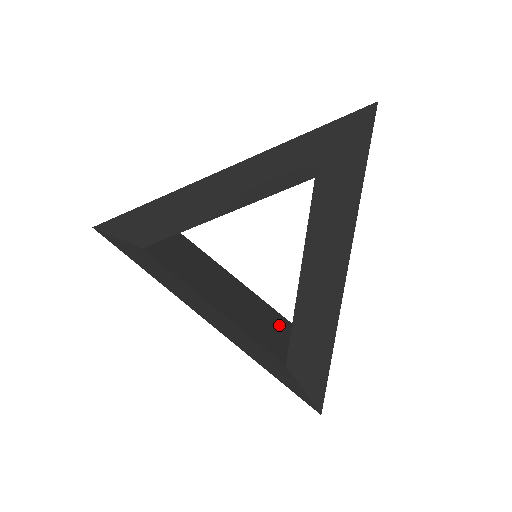
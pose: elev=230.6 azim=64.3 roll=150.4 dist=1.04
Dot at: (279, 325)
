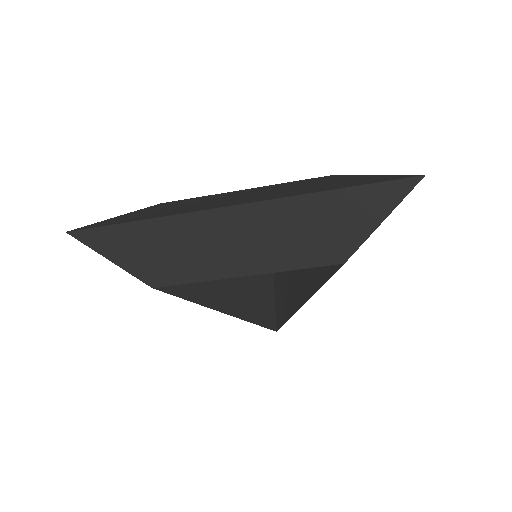
Dot at: (262, 275)
